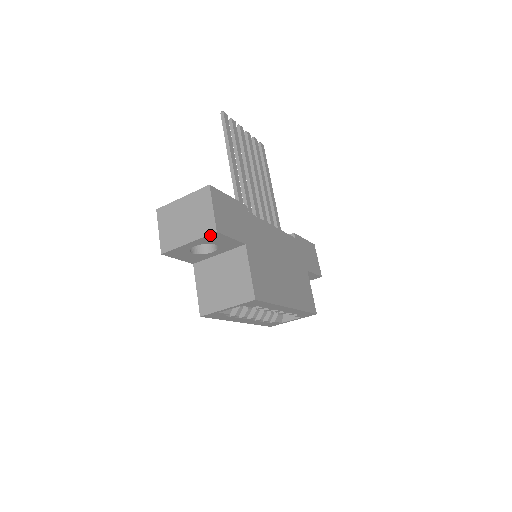
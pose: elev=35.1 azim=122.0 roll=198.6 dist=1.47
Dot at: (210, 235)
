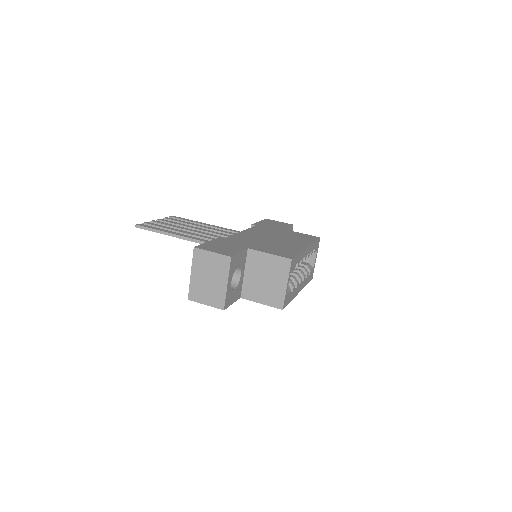
Dot at: (231, 264)
